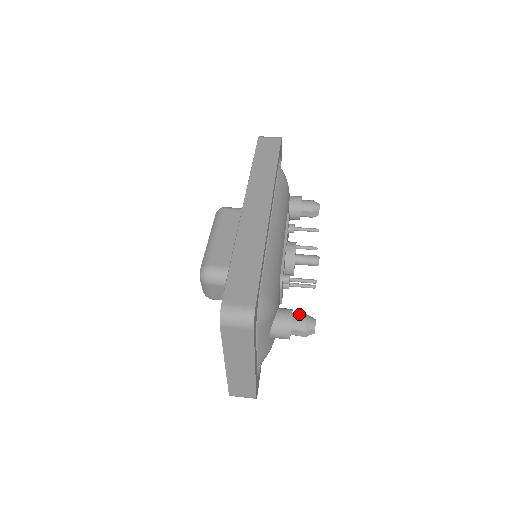
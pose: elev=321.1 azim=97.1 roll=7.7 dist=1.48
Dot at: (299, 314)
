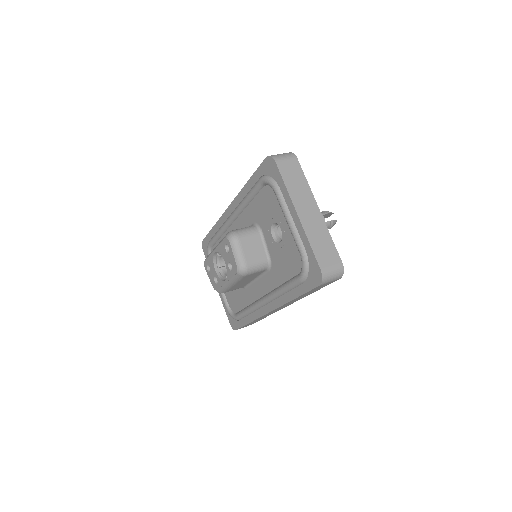
Dot at: occluded
